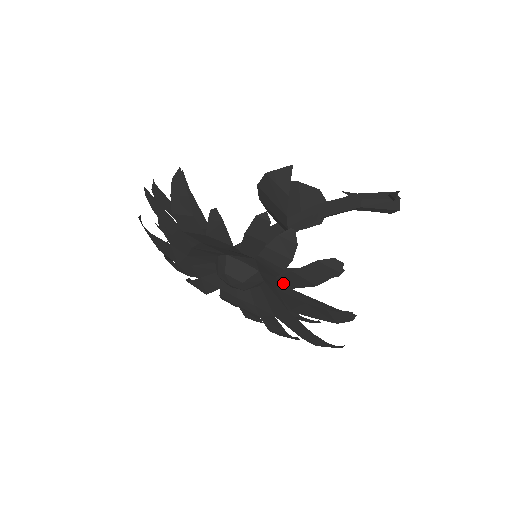
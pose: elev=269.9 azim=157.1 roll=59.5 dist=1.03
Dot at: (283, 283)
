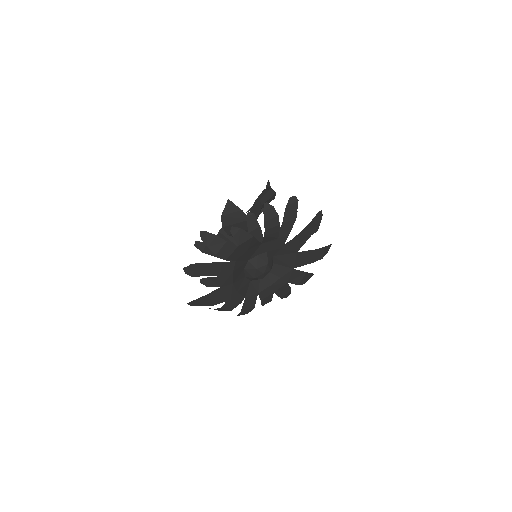
Dot at: (283, 238)
